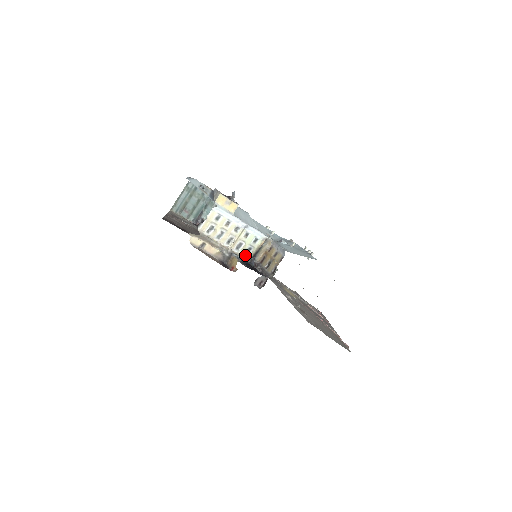
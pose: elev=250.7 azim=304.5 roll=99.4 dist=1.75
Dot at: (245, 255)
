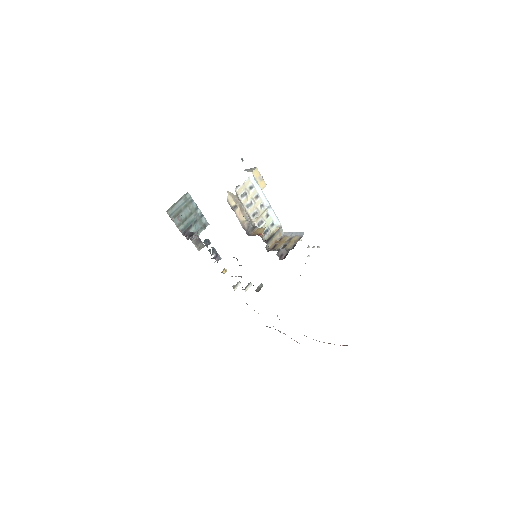
Dot at: occluded
